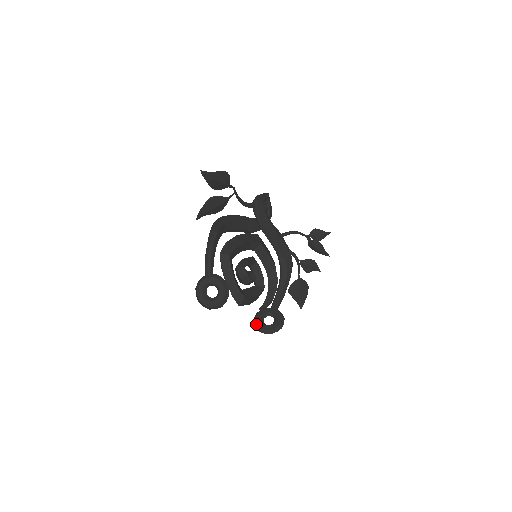
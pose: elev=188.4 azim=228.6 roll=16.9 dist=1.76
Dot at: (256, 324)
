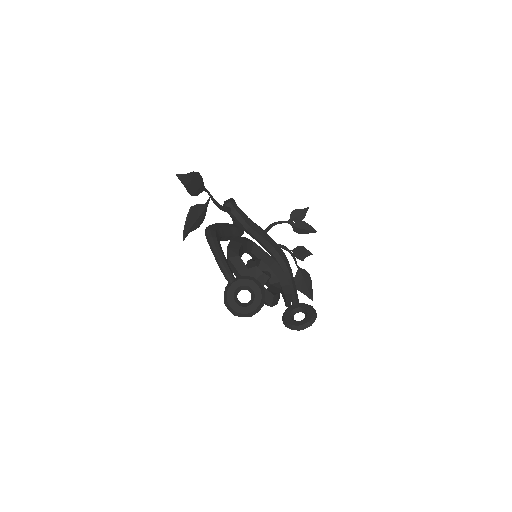
Dot at: (290, 325)
